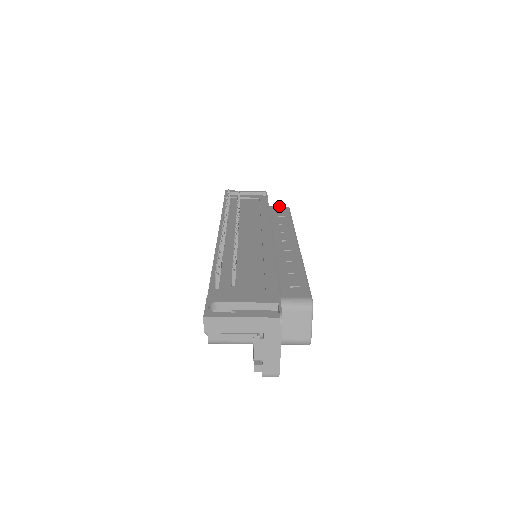
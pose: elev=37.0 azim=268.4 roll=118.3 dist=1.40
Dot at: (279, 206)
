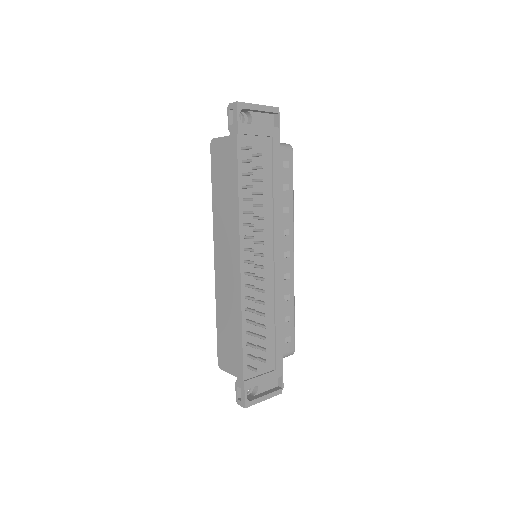
Dot at: (285, 148)
